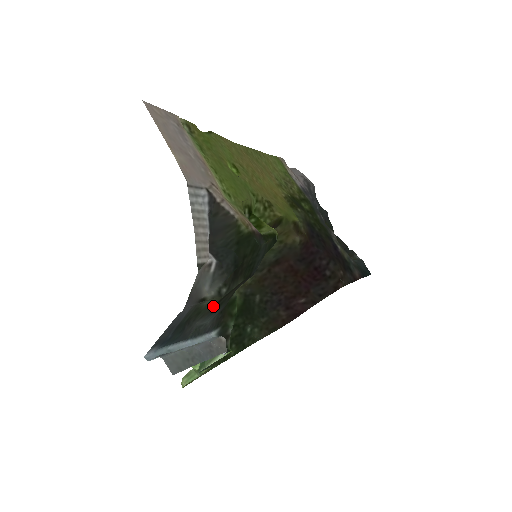
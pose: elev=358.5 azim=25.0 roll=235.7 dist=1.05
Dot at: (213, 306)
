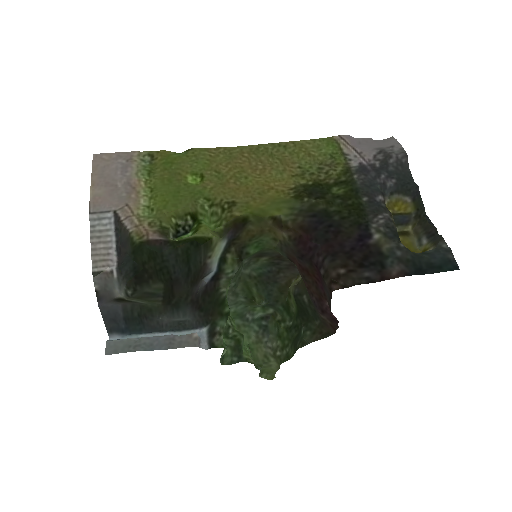
Dot at: (164, 305)
